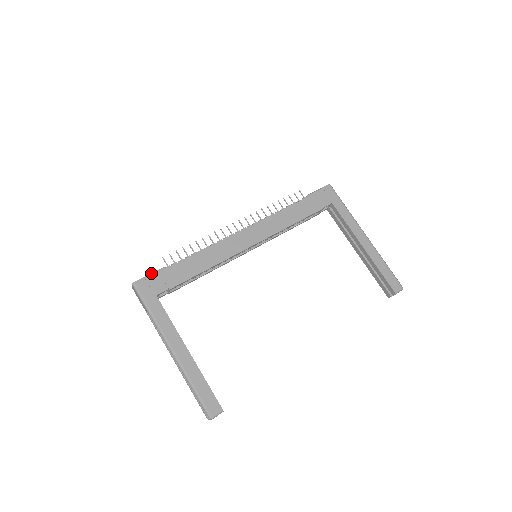
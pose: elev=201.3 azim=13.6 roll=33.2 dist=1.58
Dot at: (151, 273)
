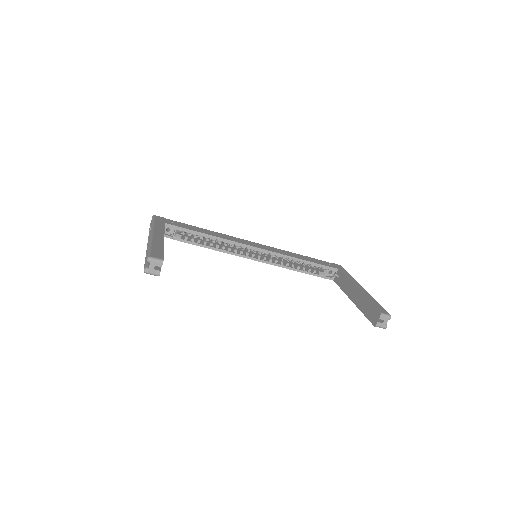
Dot at: (170, 220)
